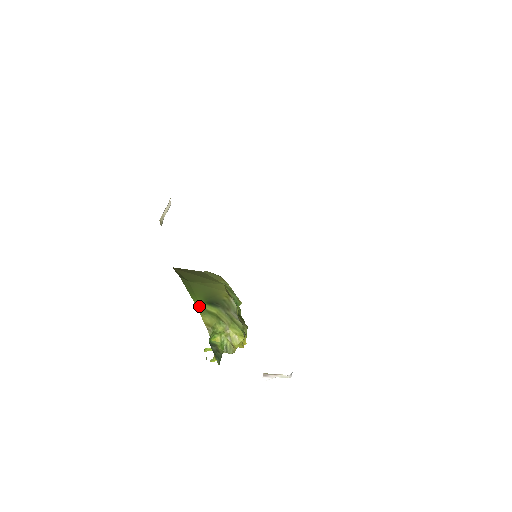
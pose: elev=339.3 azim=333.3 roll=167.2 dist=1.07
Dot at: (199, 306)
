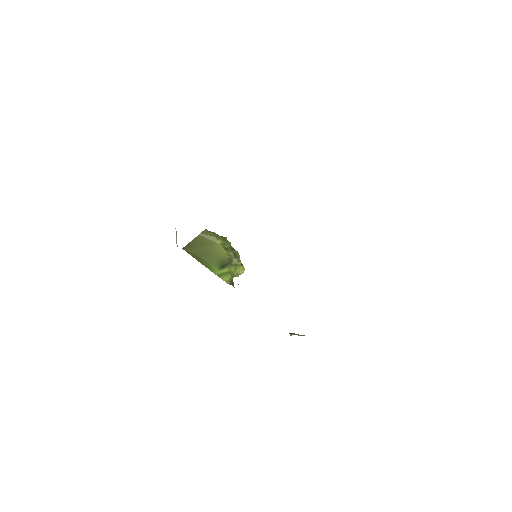
Dot at: (218, 274)
